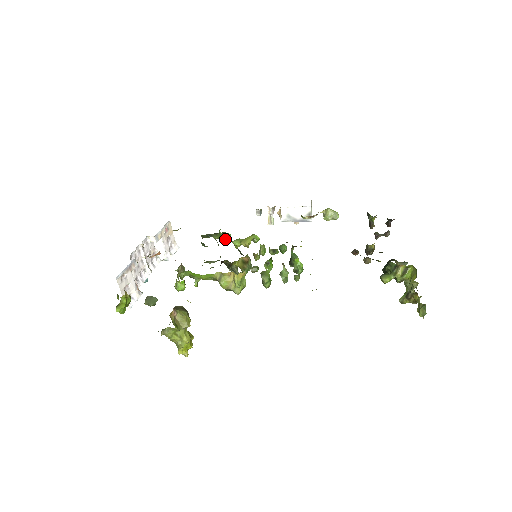
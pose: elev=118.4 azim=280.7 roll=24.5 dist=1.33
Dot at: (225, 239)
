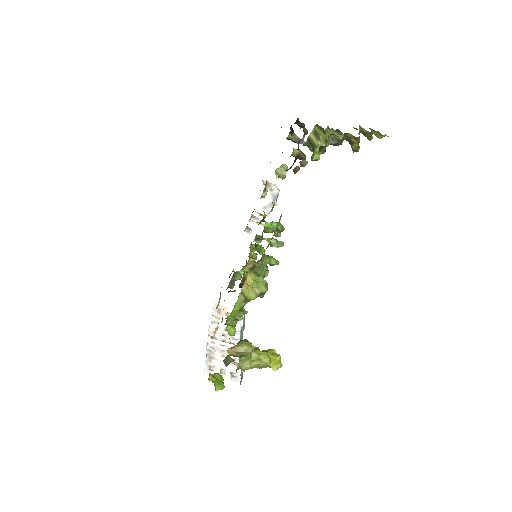
Dot at: occluded
